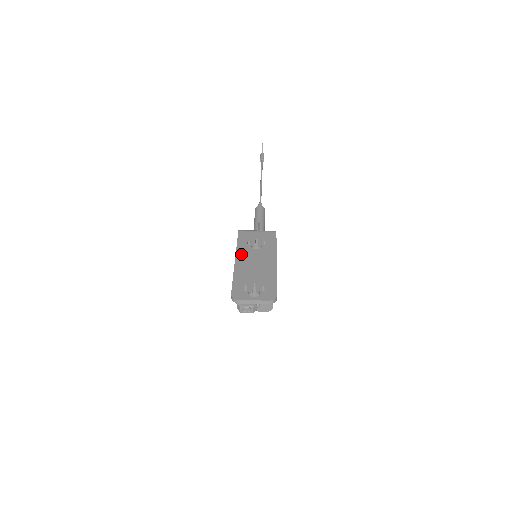
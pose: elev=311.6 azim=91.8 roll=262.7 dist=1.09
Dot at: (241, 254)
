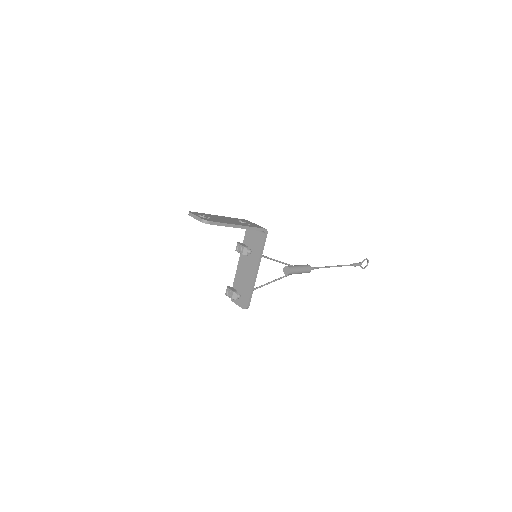
Dot at: (228, 218)
